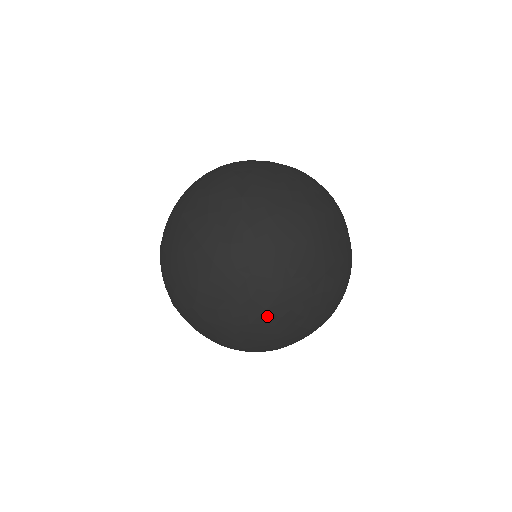
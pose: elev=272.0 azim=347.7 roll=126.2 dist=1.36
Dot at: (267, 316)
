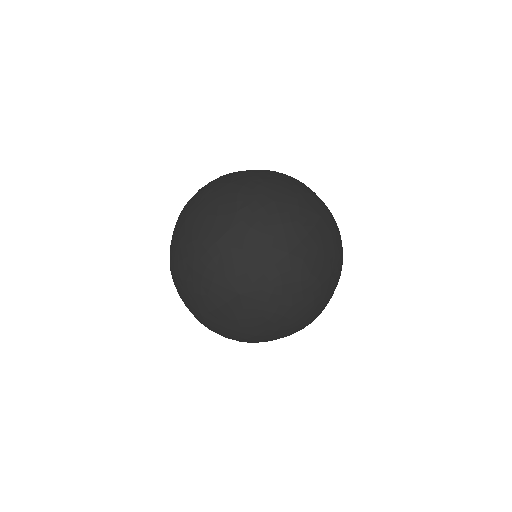
Dot at: (206, 320)
